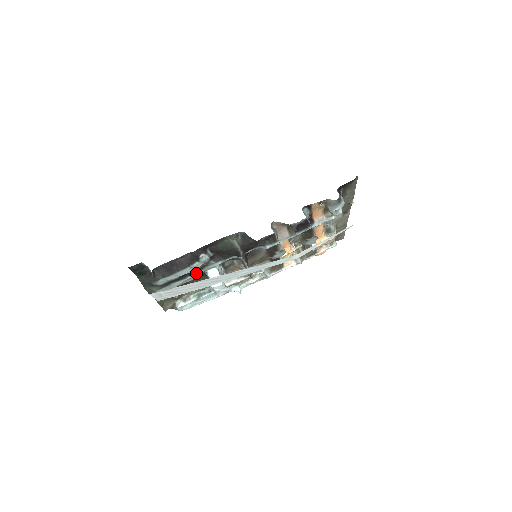
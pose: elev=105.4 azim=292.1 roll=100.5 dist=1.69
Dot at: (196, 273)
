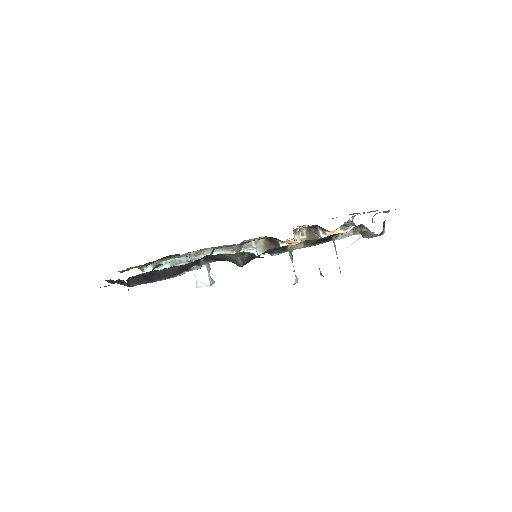
Dot at: occluded
